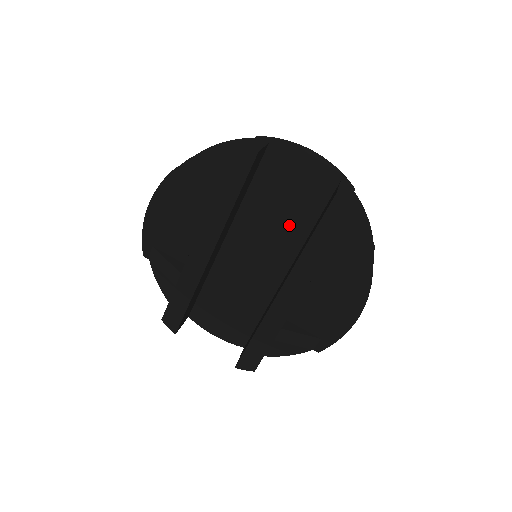
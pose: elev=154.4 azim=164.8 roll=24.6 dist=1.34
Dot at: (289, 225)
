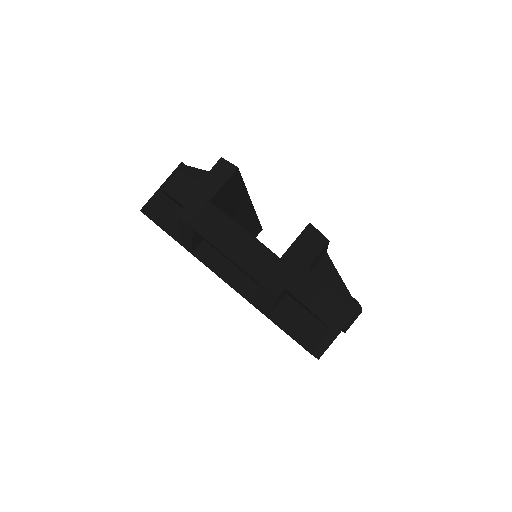
Dot at: occluded
